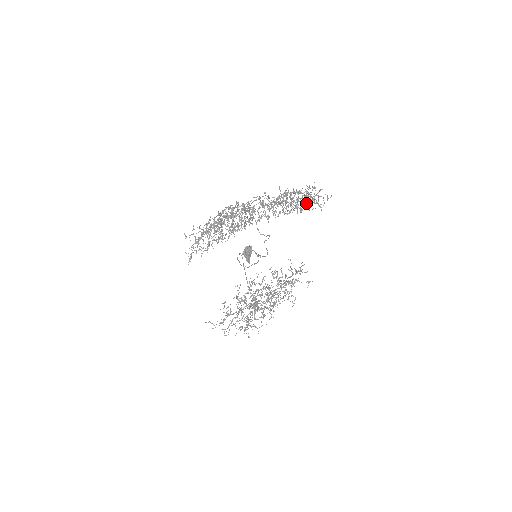
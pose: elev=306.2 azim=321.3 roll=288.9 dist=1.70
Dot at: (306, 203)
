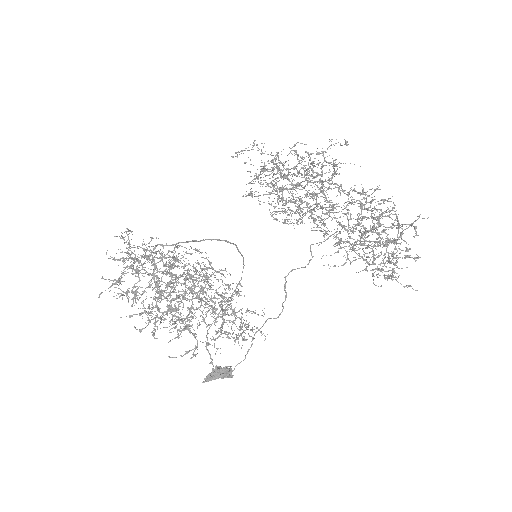
Dot at: occluded
